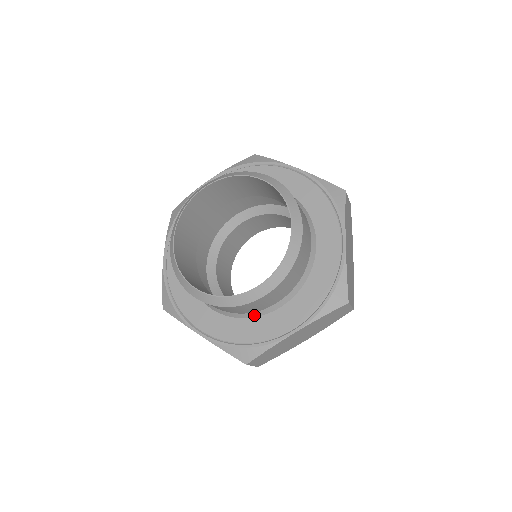
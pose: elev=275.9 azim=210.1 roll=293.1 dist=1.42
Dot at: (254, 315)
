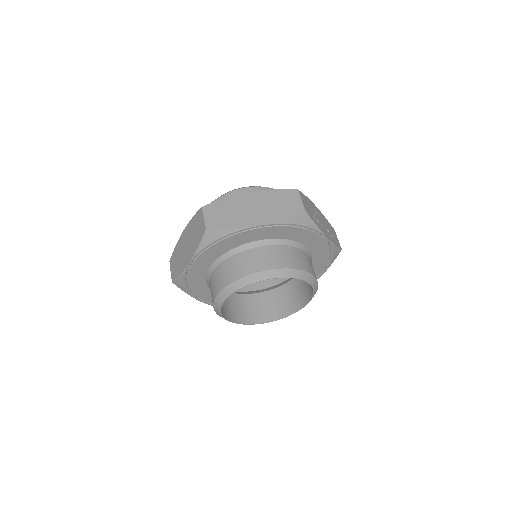
Dot at: occluded
